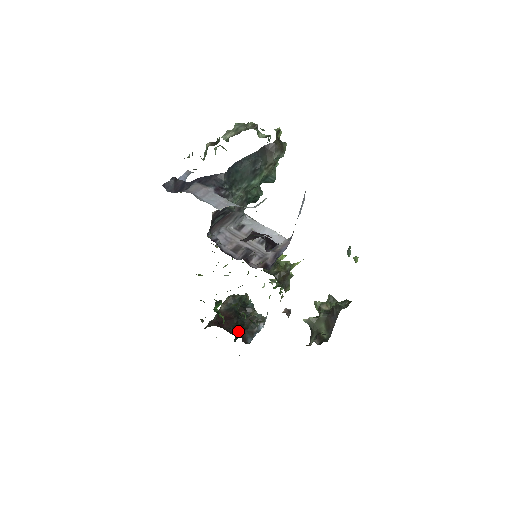
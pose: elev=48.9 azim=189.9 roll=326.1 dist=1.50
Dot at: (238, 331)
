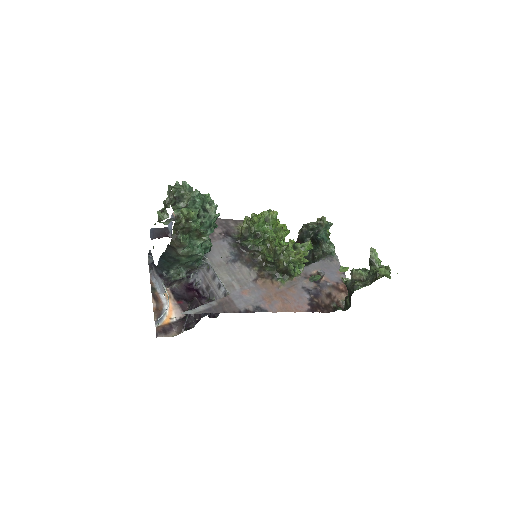
Dot at: occluded
